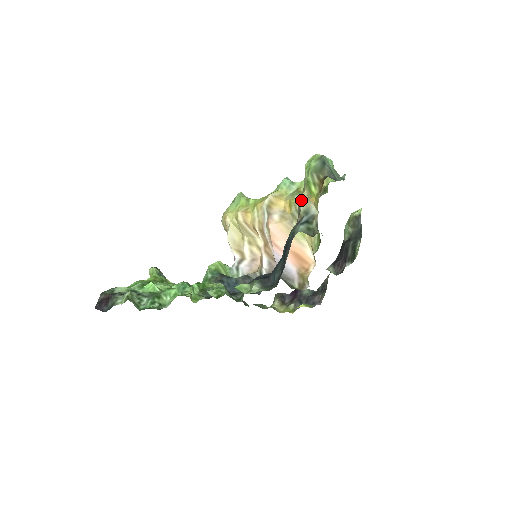
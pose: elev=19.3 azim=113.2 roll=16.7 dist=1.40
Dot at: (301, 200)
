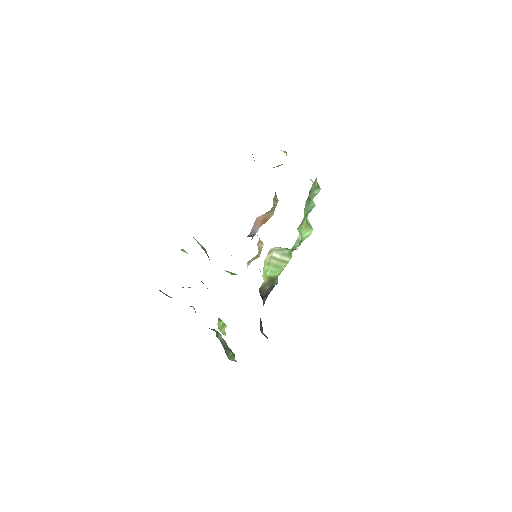
Dot at: occluded
